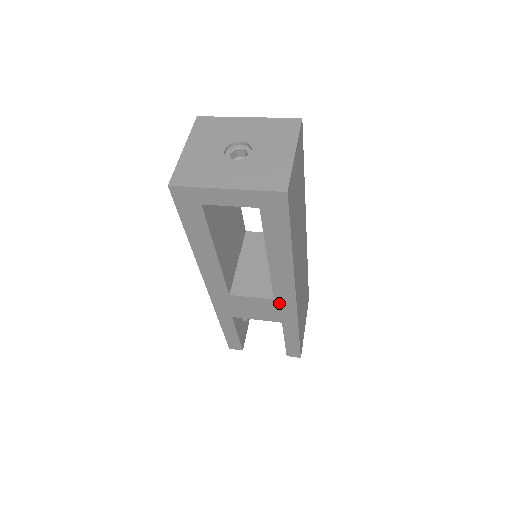
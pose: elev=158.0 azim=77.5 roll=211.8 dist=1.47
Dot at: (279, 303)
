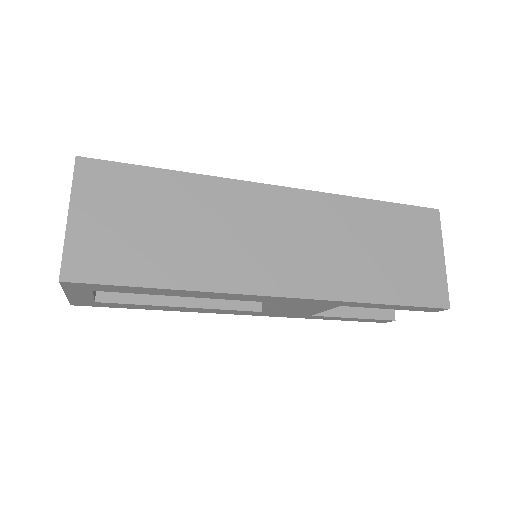
Dot at: (292, 302)
